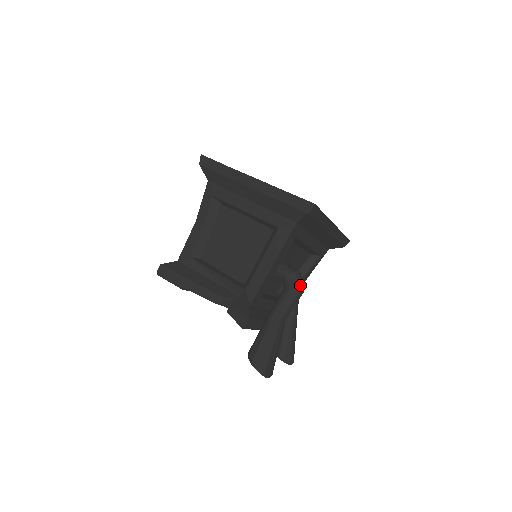
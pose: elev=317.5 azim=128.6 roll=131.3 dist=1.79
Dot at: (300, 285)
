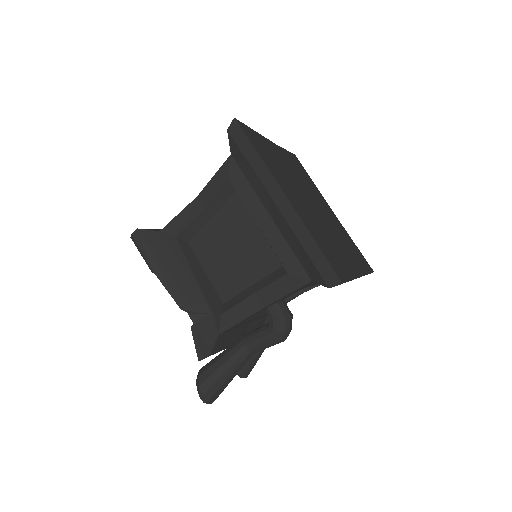
Dot at: (285, 334)
